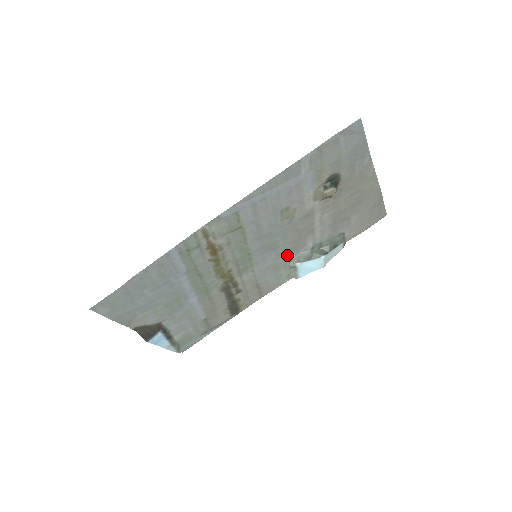
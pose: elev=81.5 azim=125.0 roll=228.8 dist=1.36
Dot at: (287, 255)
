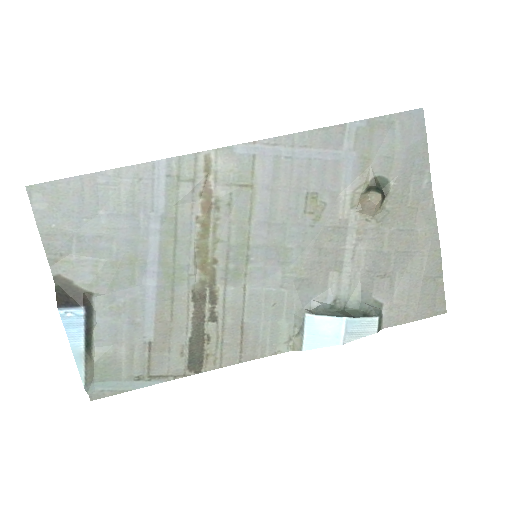
Dot at: (297, 290)
